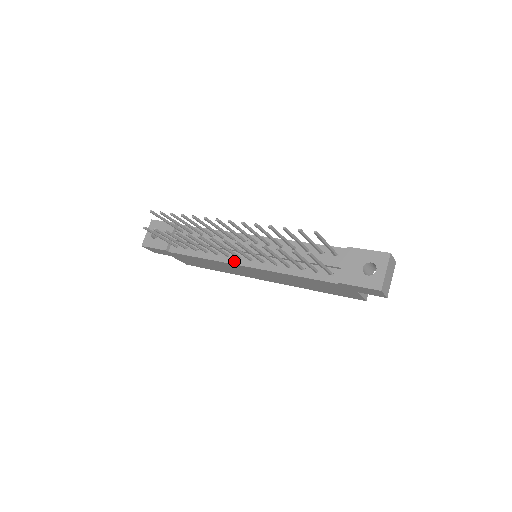
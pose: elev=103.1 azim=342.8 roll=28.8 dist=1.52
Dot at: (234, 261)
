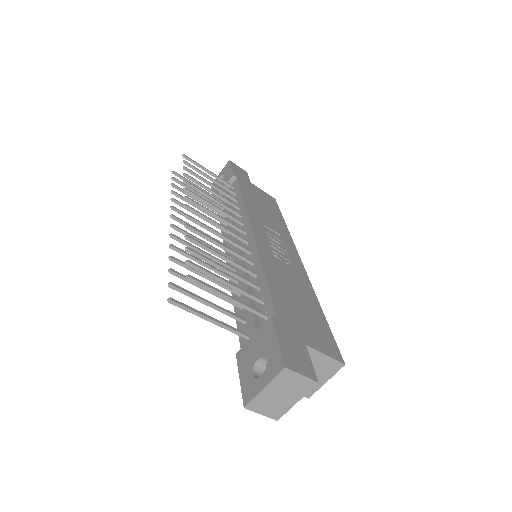
Dot at: occluded
